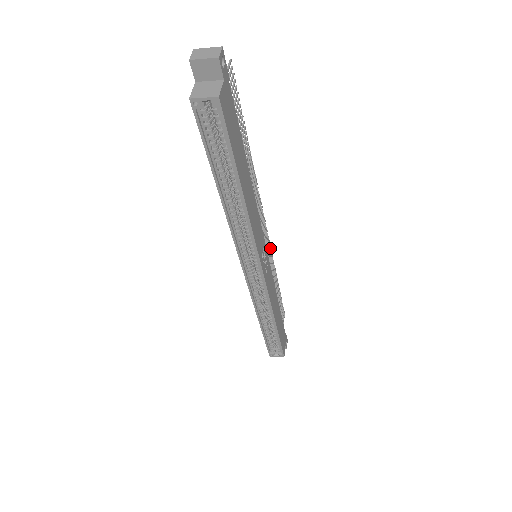
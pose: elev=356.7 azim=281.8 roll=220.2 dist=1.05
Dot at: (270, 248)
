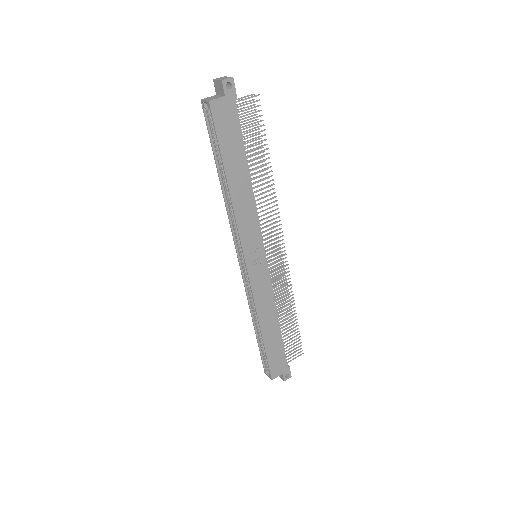
Dot at: occluded
